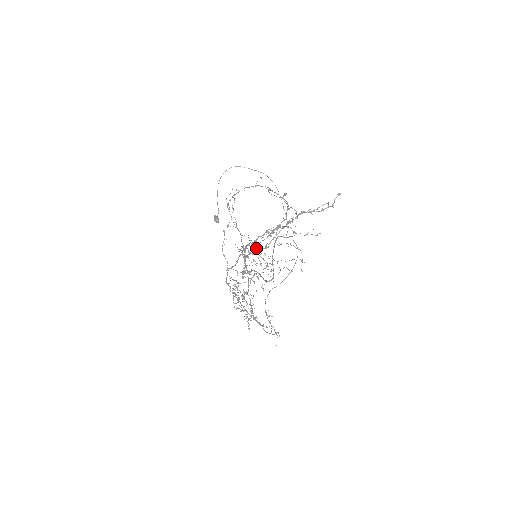
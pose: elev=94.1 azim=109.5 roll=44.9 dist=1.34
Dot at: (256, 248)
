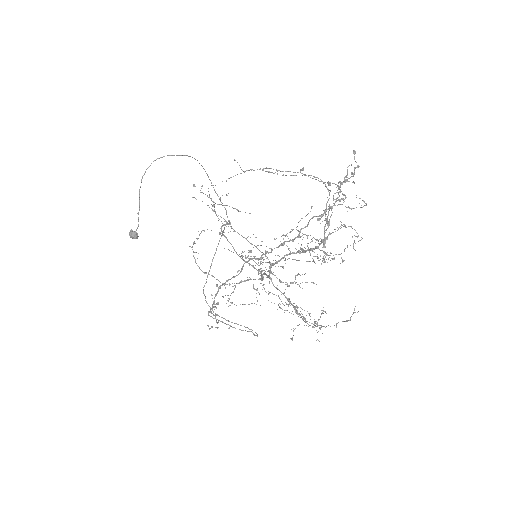
Dot at: (325, 243)
